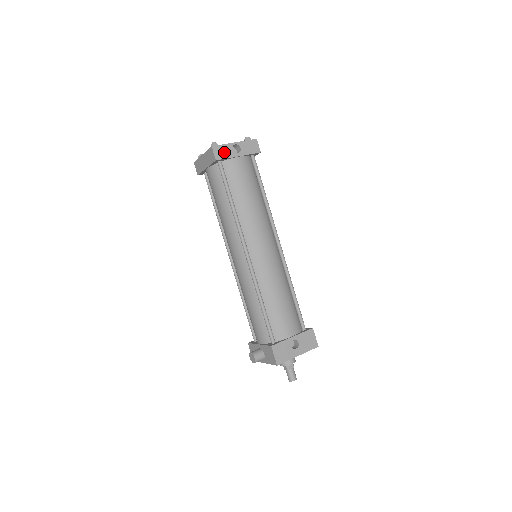
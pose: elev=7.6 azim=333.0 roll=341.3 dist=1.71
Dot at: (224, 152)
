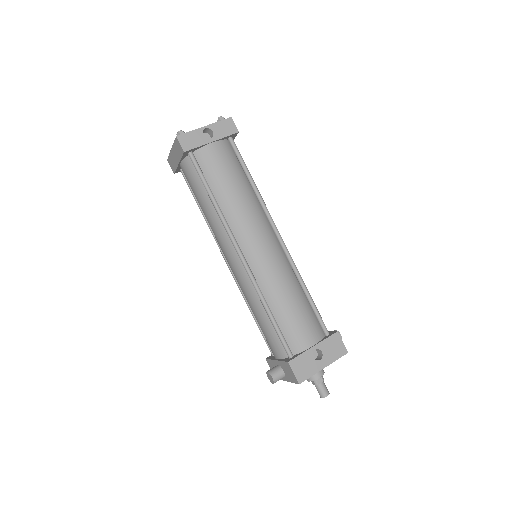
Dot at: (193, 140)
